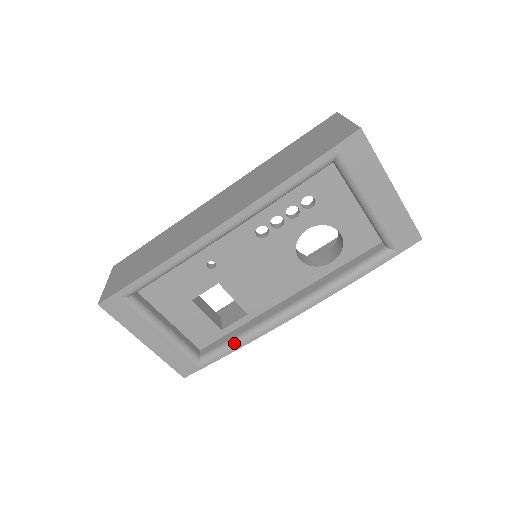
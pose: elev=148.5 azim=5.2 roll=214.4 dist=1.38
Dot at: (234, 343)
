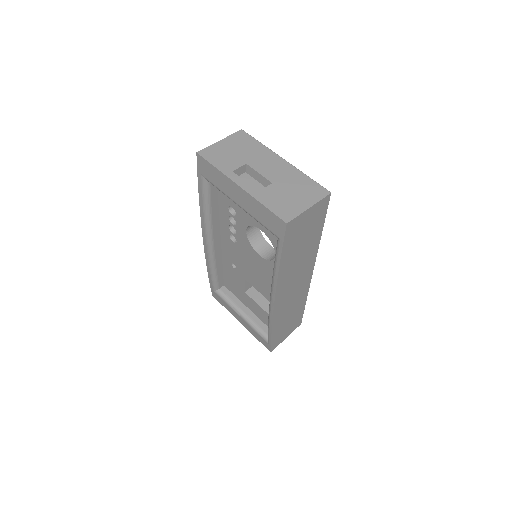
Dot at: (268, 326)
